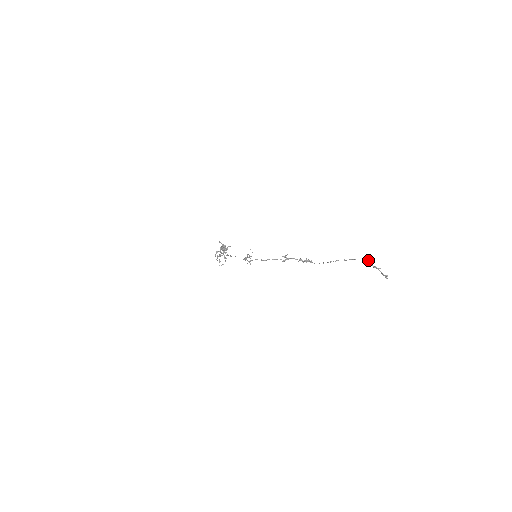
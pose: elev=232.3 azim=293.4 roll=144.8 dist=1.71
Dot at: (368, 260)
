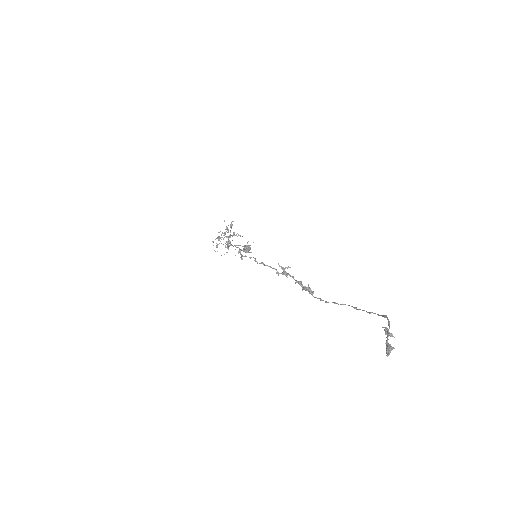
Dot at: (388, 320)
